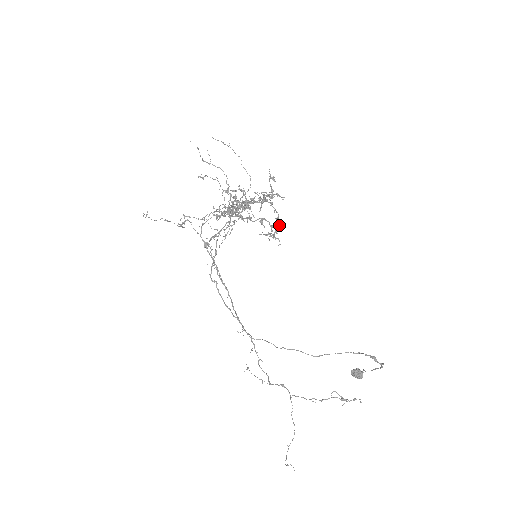
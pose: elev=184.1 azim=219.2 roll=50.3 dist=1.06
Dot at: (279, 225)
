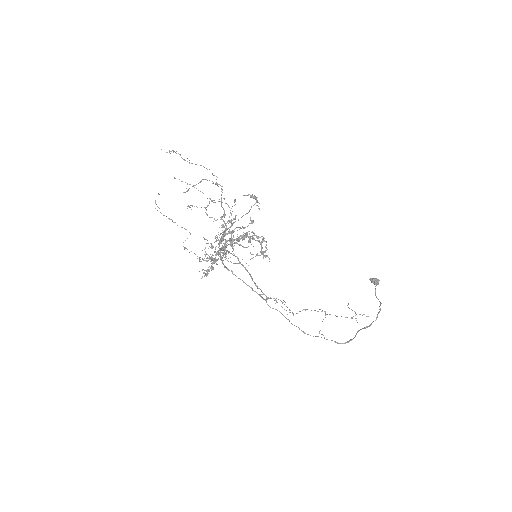
Dot at: occluded
